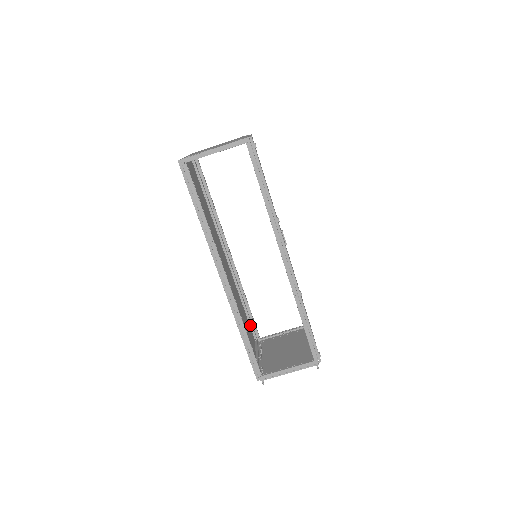
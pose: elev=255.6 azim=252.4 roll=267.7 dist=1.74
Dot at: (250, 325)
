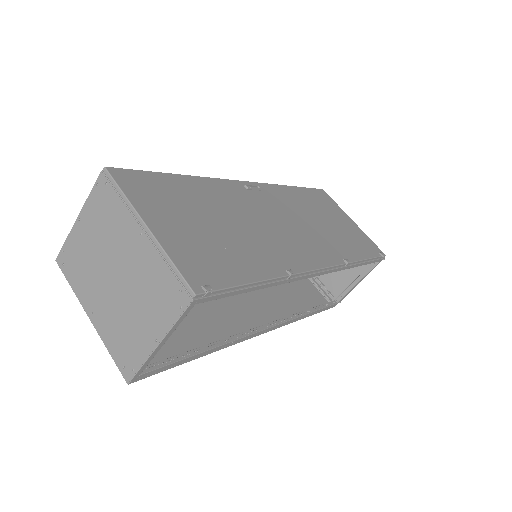
Dot at: occluded
